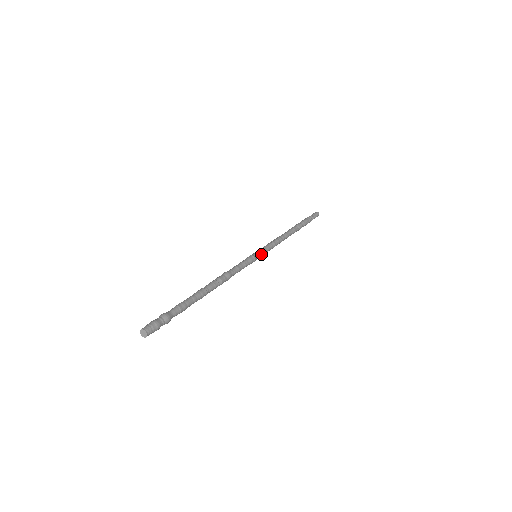
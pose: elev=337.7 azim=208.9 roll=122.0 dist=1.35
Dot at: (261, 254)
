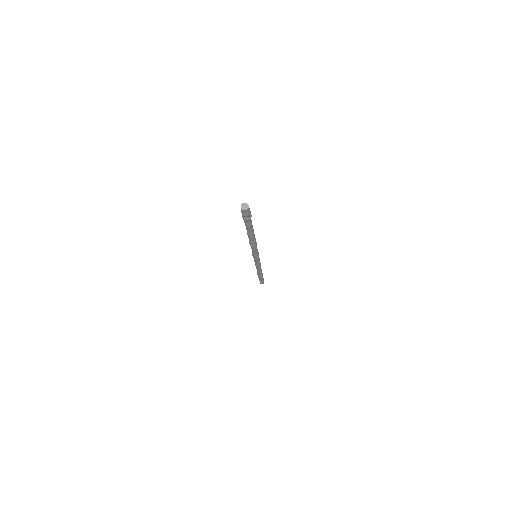
Dot at: occluded
